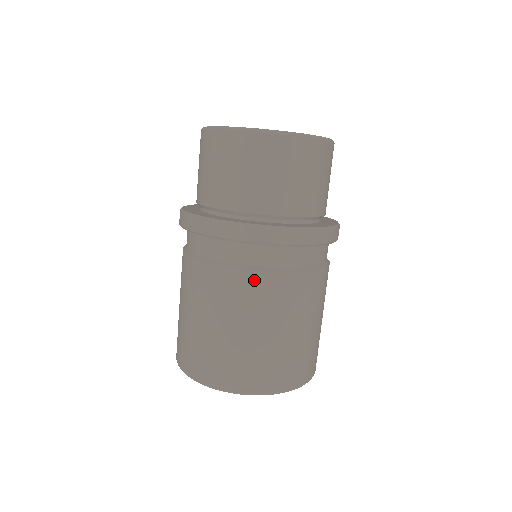
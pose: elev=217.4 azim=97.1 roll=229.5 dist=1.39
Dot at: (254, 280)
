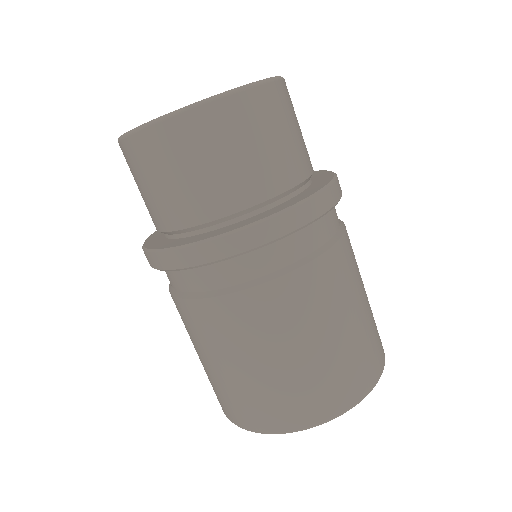
Dot at: (191, 309)
